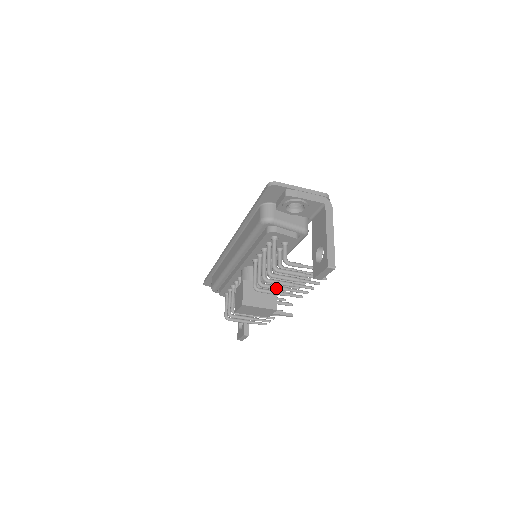
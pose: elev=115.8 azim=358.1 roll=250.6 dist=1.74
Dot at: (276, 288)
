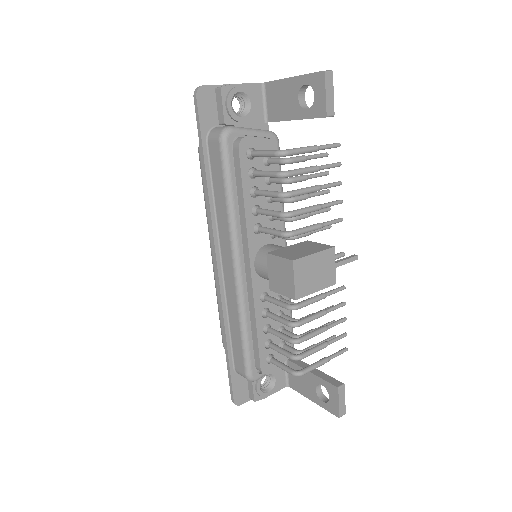
Dot at: (306, 209)
